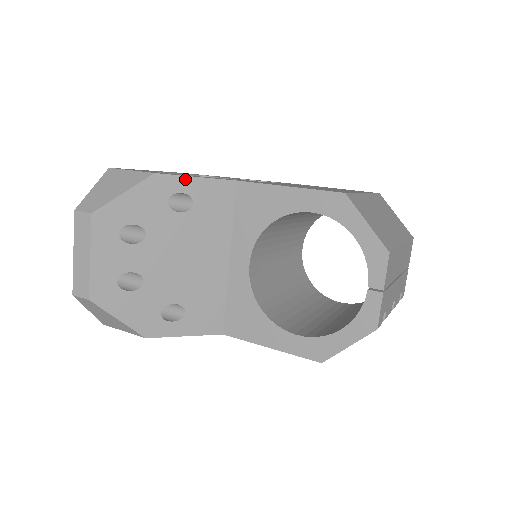
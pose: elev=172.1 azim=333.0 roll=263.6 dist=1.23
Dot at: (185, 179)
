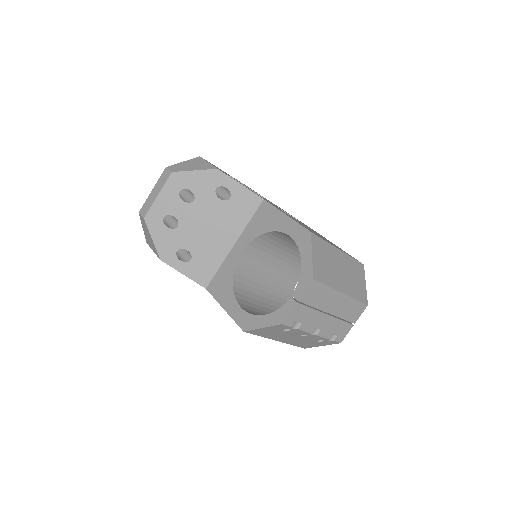
Dot at: (233, 181)
